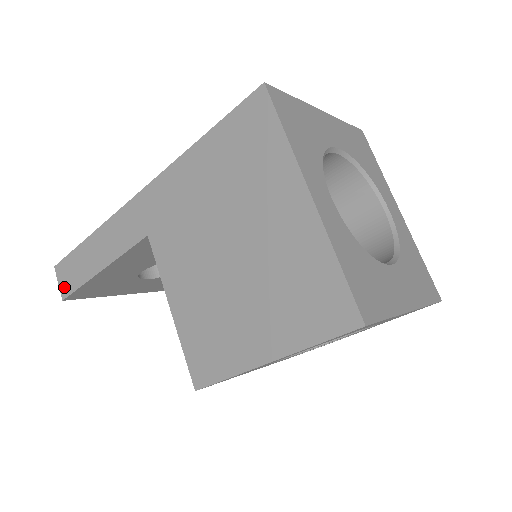
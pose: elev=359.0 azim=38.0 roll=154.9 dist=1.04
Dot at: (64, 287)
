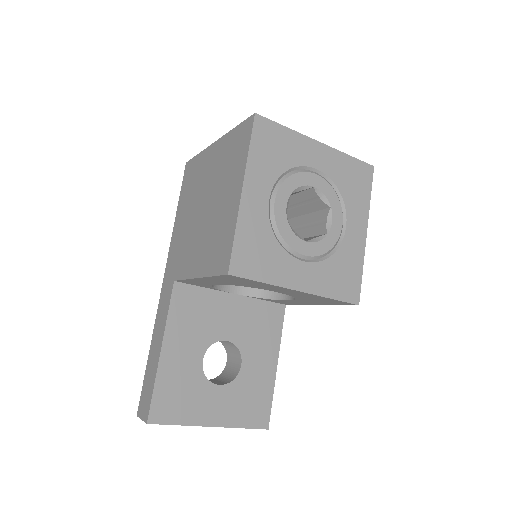
Dot at: (145, 412)
